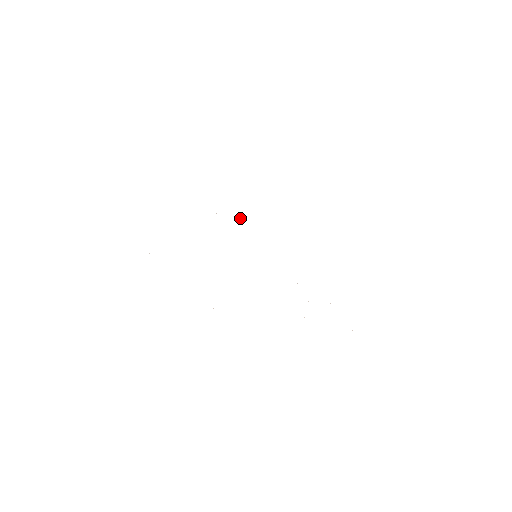
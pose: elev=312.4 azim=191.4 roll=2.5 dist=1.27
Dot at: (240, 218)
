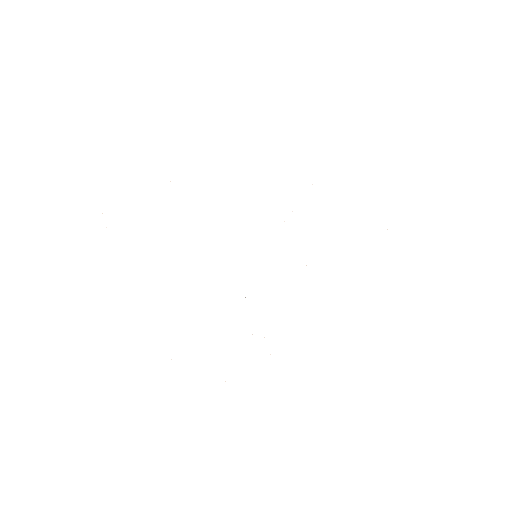
Dot at: occluded
